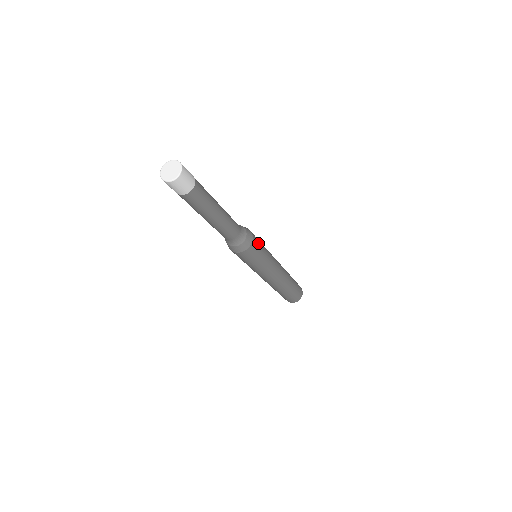
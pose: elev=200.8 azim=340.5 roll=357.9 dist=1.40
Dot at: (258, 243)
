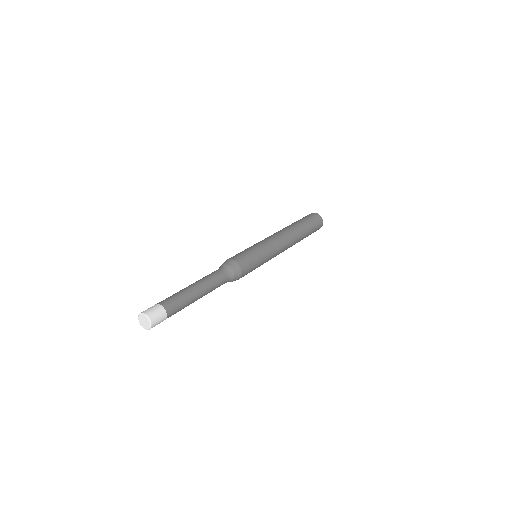
Dot at: (245, 258)
